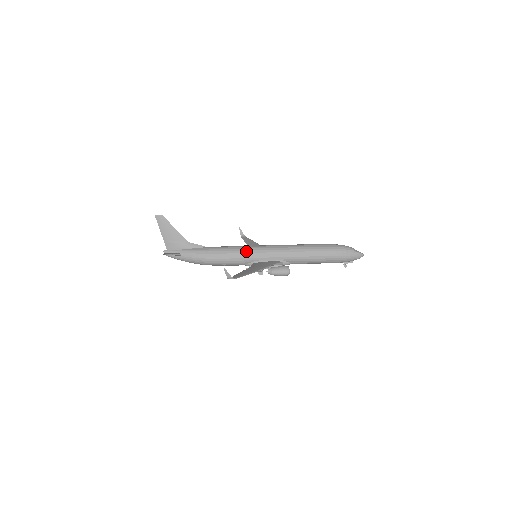
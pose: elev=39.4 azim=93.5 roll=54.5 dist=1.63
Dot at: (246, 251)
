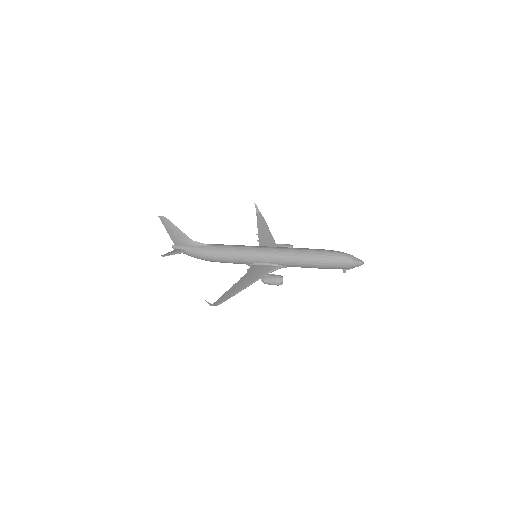
Dot at: (244, 254)
